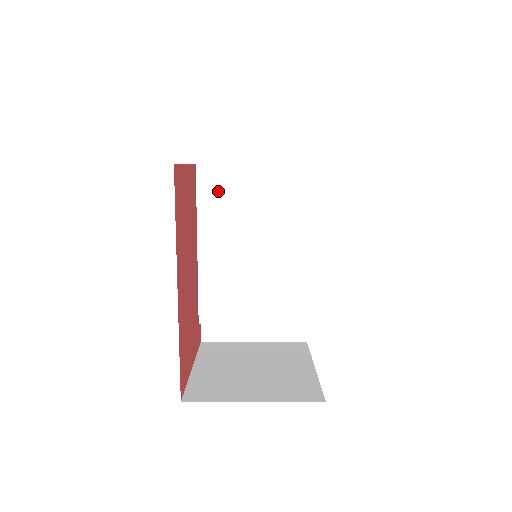
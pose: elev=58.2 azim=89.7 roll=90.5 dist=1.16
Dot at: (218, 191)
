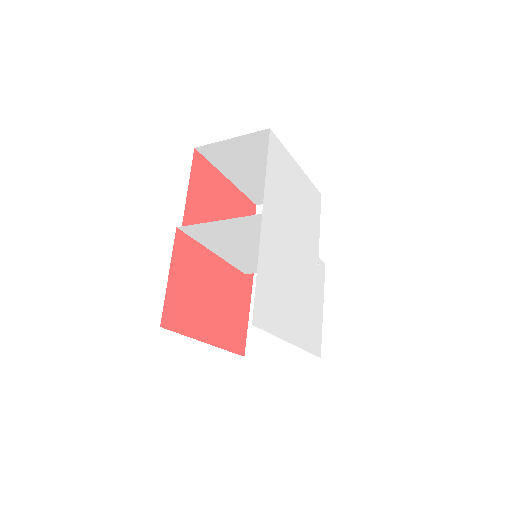
Dot at: (204, 234)
